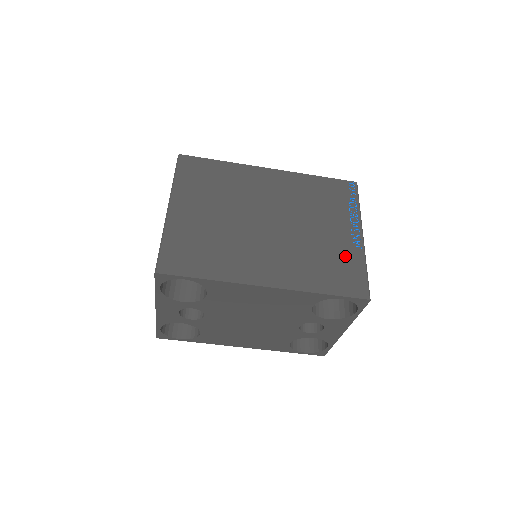
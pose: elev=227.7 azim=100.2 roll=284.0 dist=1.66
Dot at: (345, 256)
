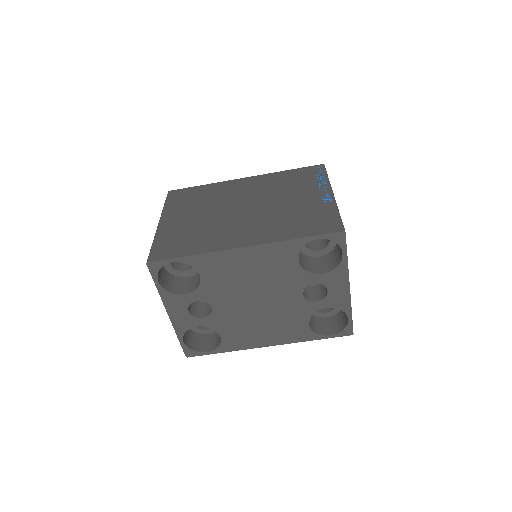
Dot at: (316, 210)
